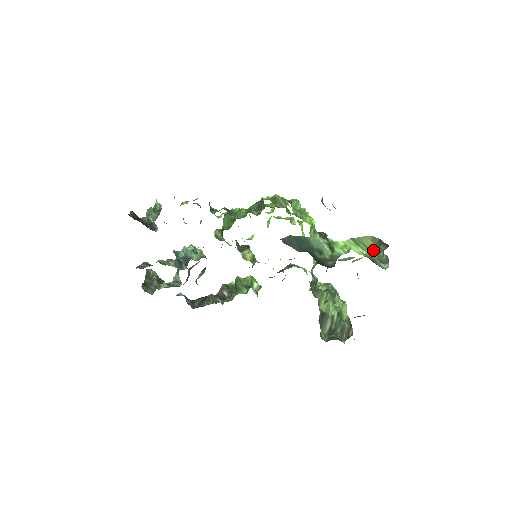
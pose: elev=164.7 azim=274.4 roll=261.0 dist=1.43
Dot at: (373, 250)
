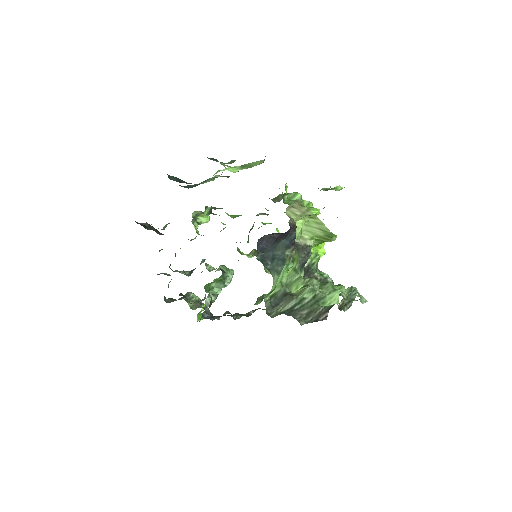
Dot at: occluded
